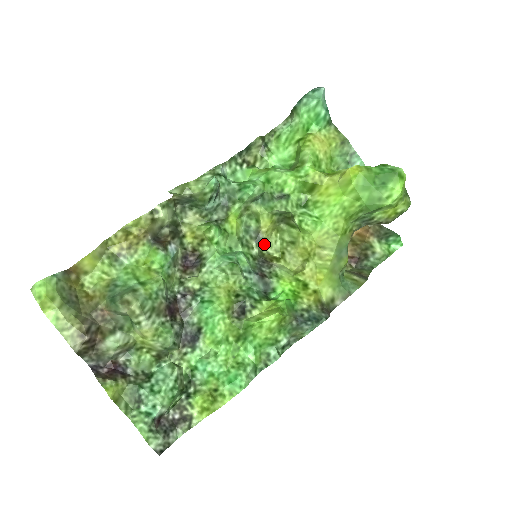
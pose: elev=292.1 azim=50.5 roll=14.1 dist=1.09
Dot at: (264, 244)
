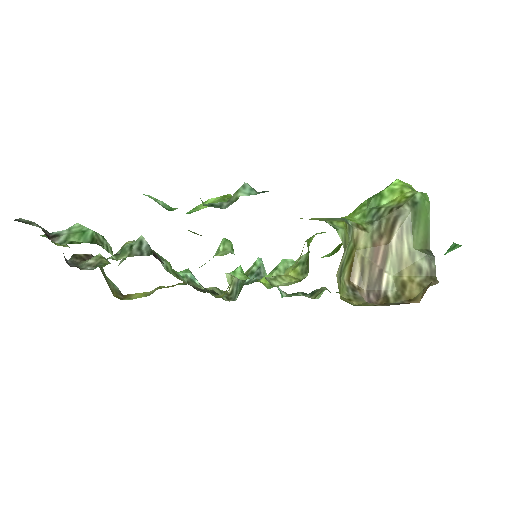
Dot at: (278, 281)
